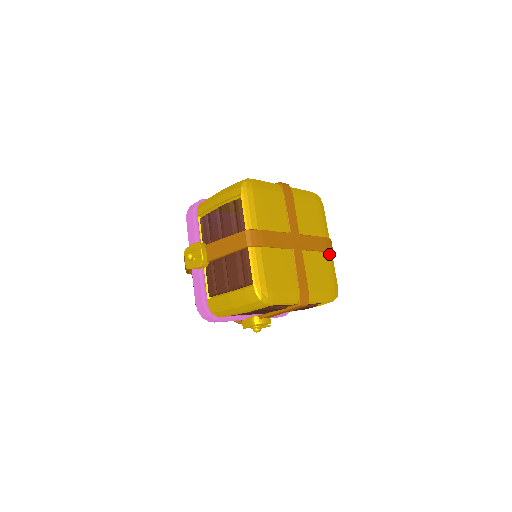
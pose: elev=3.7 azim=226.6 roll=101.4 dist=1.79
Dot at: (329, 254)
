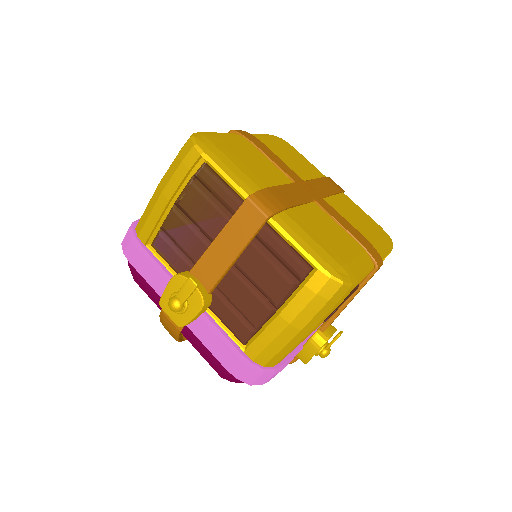
Dot at: (344, 194)
